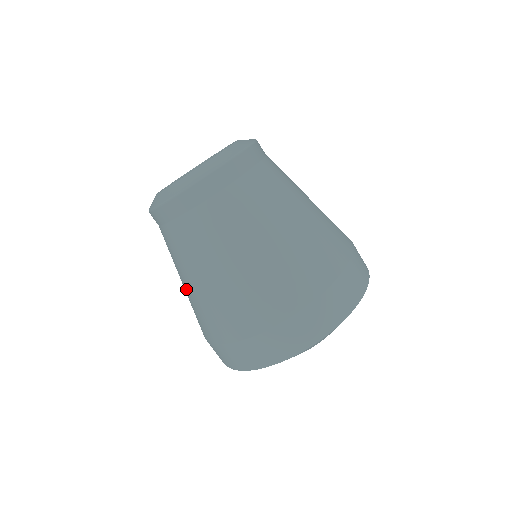
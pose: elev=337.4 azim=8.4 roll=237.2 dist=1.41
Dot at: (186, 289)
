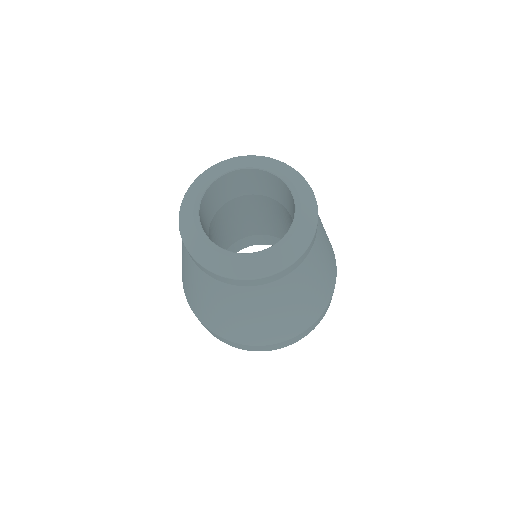
Dot at: (211, 309)
